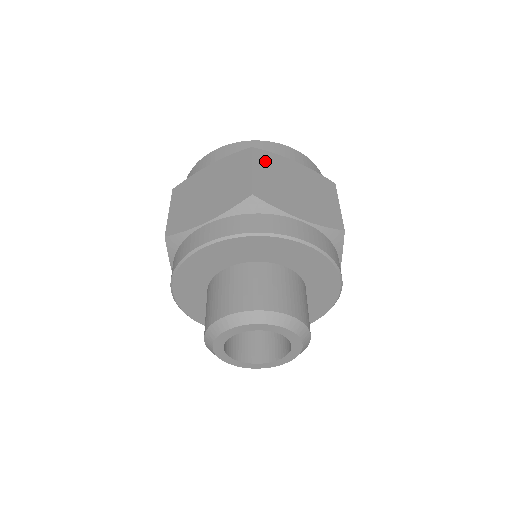
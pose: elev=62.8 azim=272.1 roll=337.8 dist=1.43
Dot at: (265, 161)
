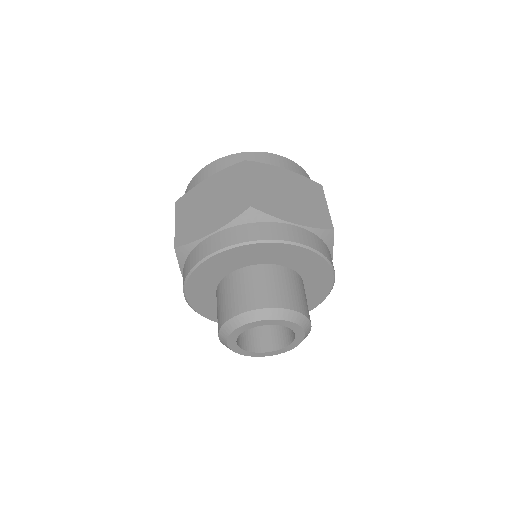
Dot at: (258, 172)
